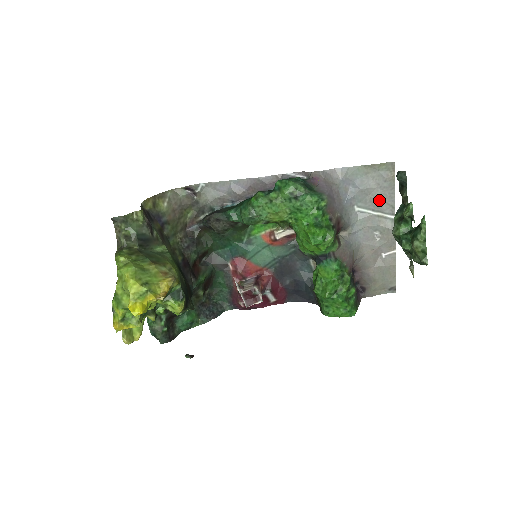
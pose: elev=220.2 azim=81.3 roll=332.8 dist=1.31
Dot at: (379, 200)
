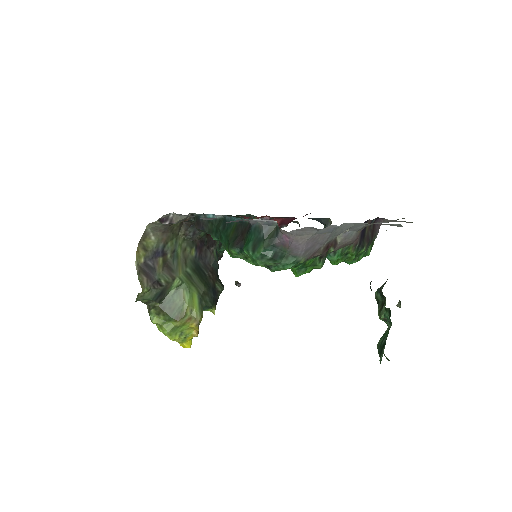
Dot at: occluded
